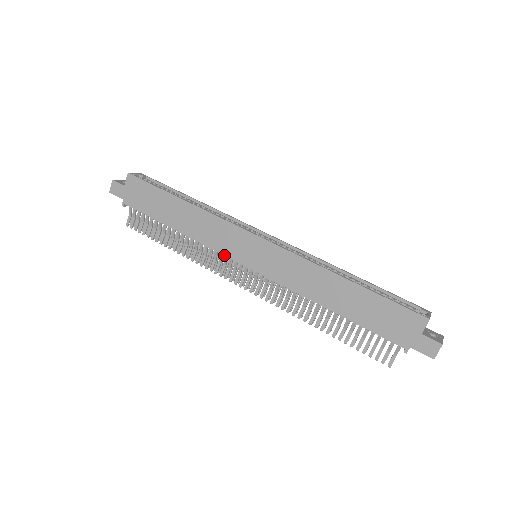
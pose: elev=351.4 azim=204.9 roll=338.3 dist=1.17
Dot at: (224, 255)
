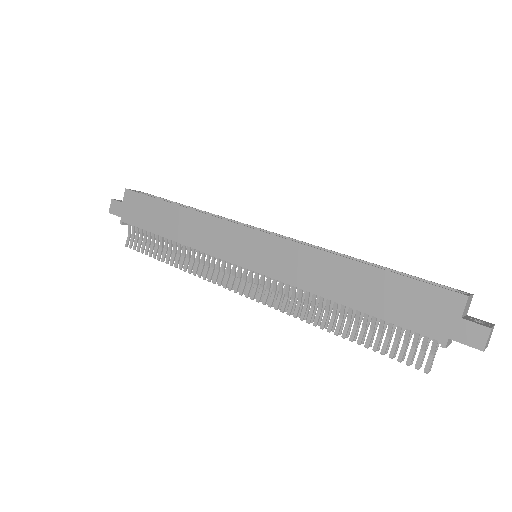
Dot at: (220, 258)
